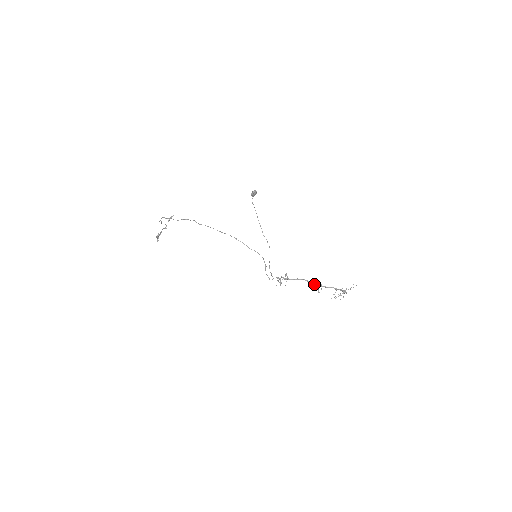
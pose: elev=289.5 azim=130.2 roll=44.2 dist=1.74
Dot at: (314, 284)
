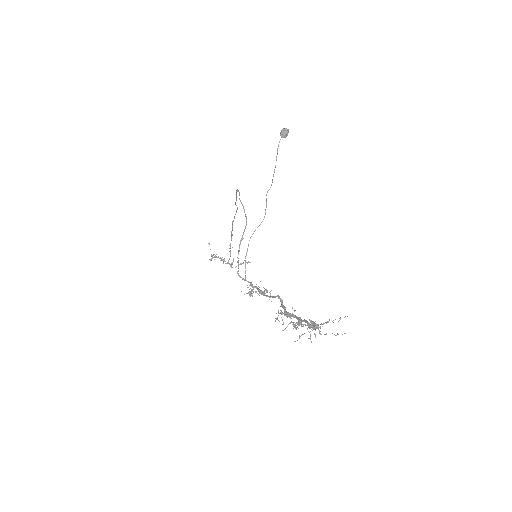
Dot at: occluded
